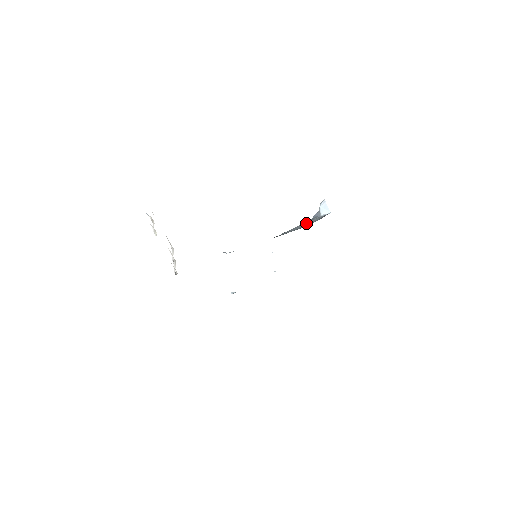
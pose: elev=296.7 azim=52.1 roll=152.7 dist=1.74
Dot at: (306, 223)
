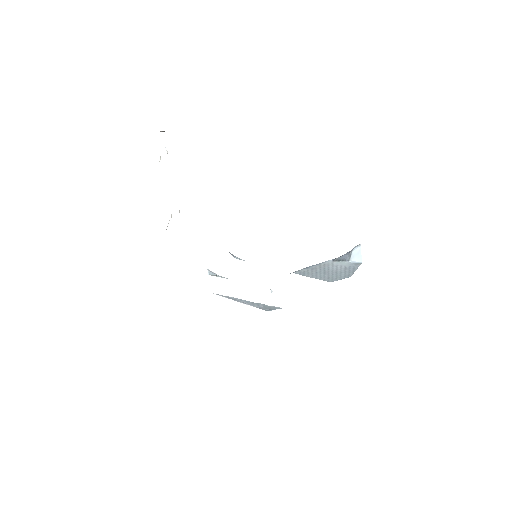
Dot at: (332, 267)
